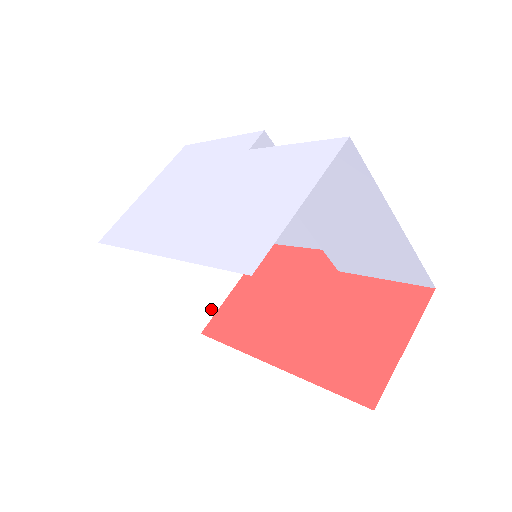
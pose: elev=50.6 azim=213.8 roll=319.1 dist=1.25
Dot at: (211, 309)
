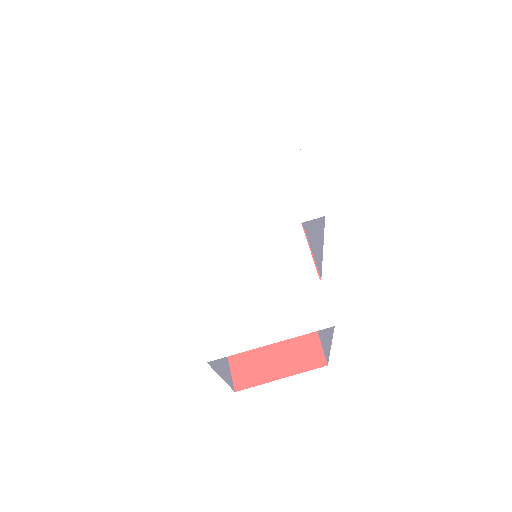
Dot at: occluded
